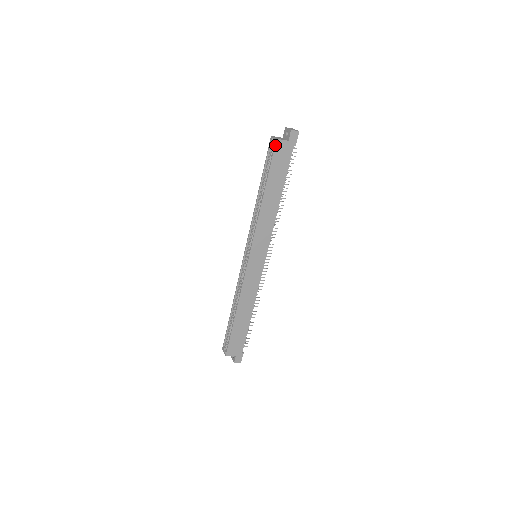
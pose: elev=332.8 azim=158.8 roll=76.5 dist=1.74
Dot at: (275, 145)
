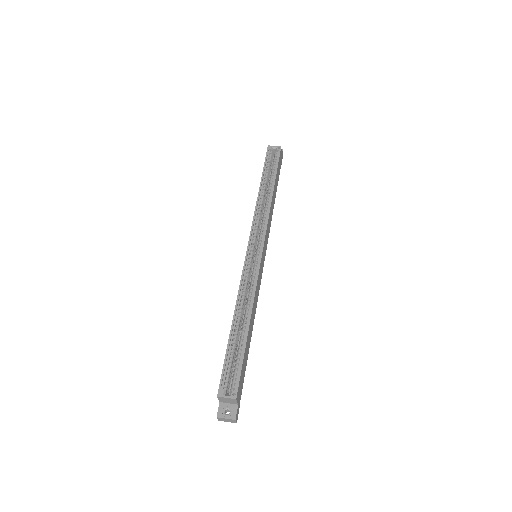
Dot at: (280, 150)
